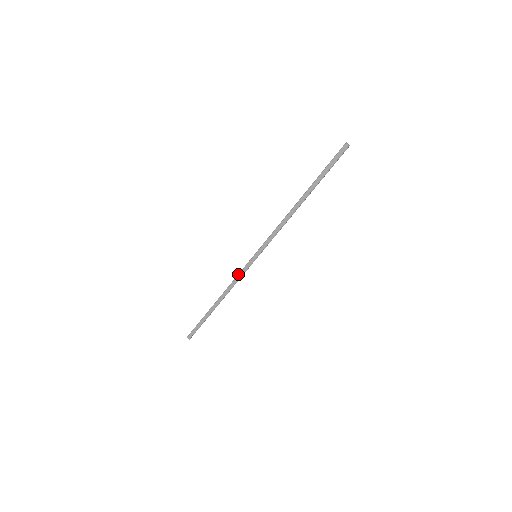
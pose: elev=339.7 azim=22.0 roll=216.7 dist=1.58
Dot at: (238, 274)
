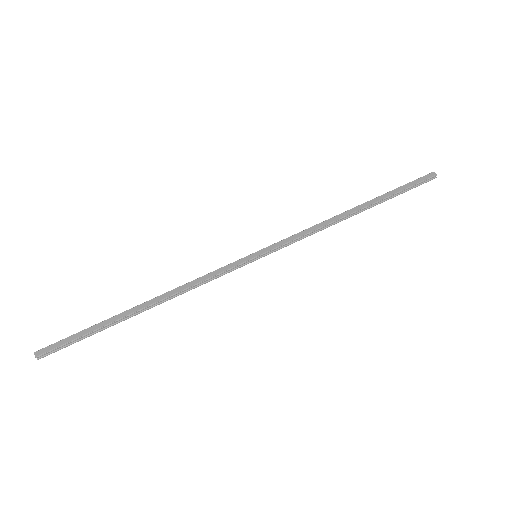
Dot at: occluded
